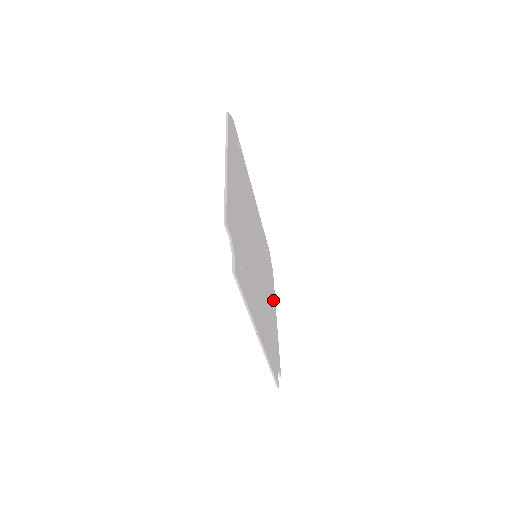
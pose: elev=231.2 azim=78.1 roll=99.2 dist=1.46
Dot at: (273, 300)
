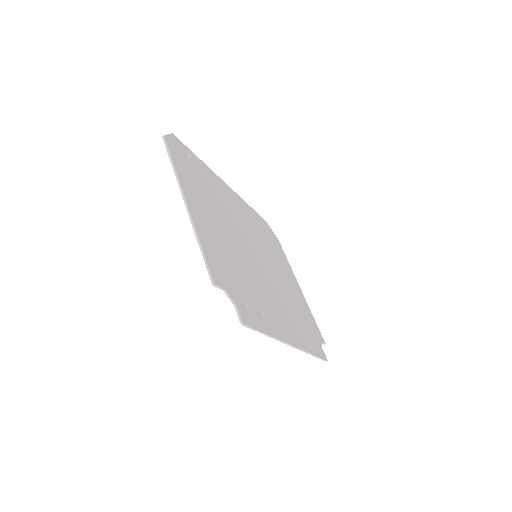
Dot at: (289, 272)
